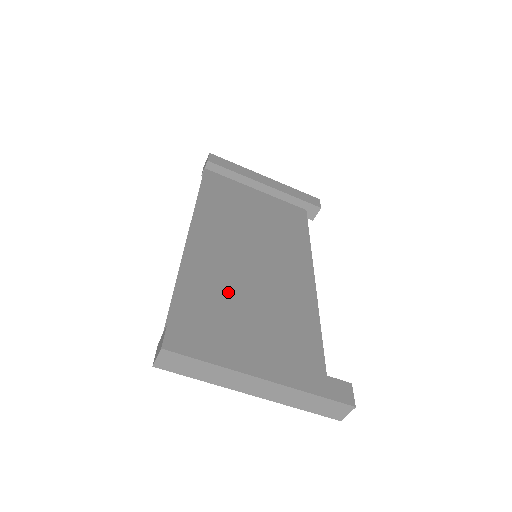
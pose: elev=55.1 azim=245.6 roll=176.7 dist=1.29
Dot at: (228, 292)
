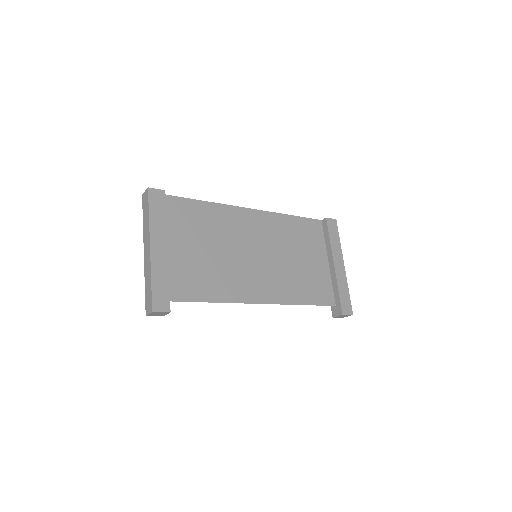
Dot at: (212, 234)
